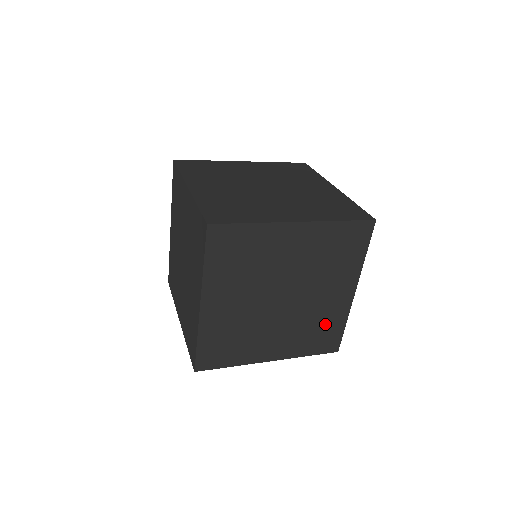
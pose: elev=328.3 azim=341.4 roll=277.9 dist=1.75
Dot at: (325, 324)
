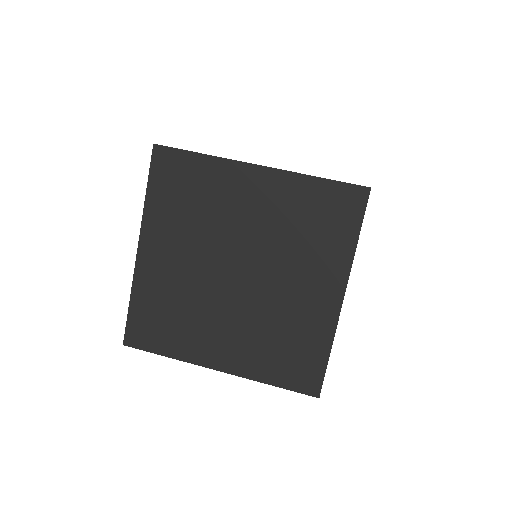
Dot at: occluded
